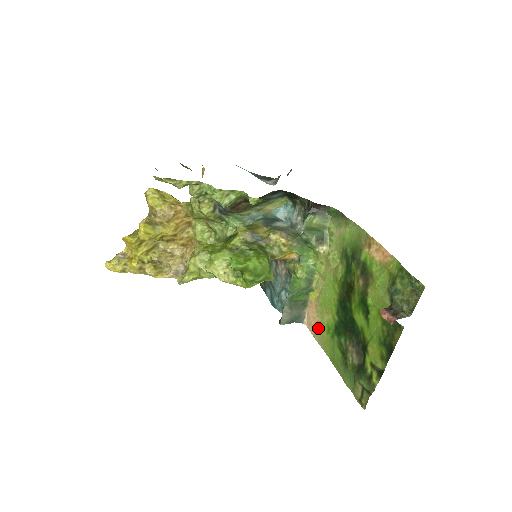
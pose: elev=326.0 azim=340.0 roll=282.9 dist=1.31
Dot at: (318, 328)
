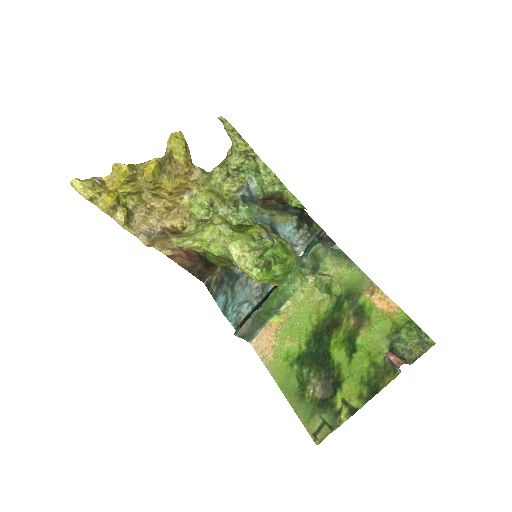
Dot at: (272, 352)
